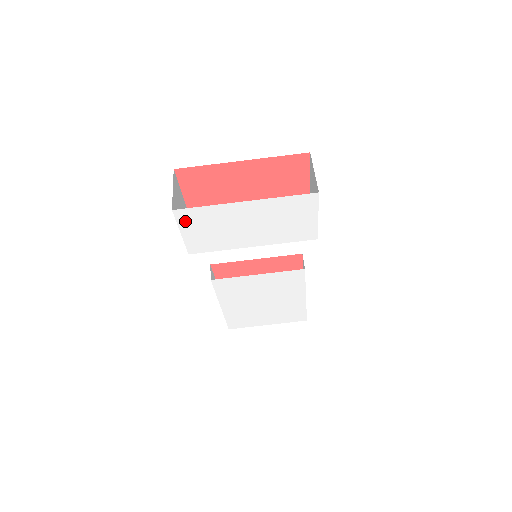
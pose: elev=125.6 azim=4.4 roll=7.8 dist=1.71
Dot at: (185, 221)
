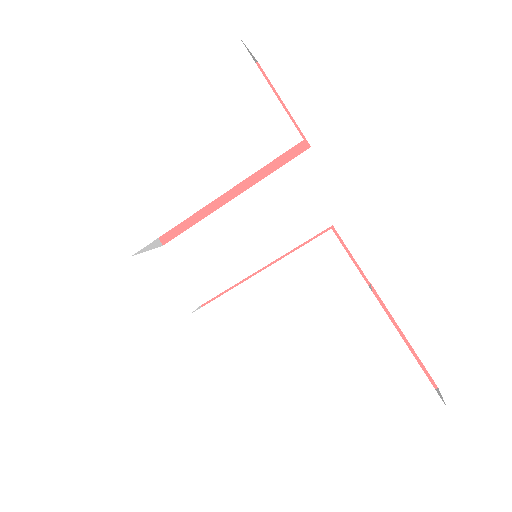
Dot at: (97, 182)
